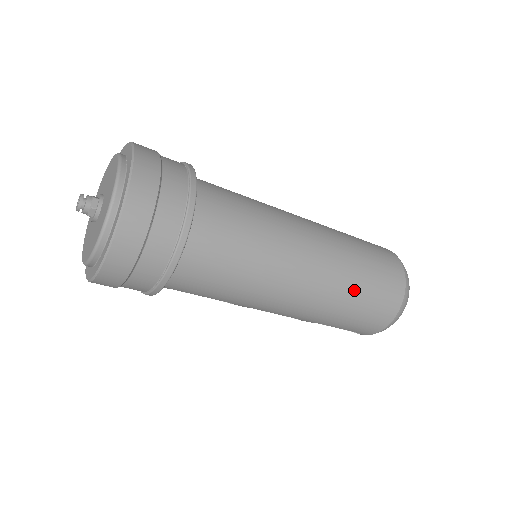
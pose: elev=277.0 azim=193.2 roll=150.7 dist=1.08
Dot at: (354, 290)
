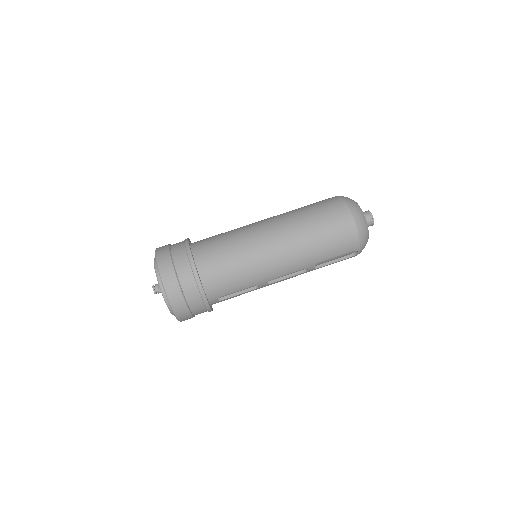
Dot at: (311, 229)
